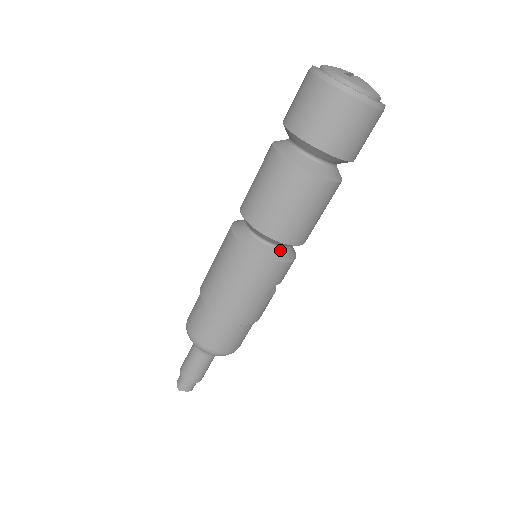
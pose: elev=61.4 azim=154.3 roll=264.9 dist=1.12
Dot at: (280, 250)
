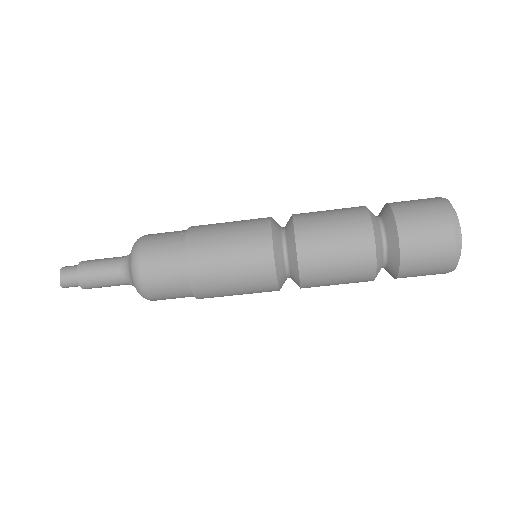
Dot at: occluded
